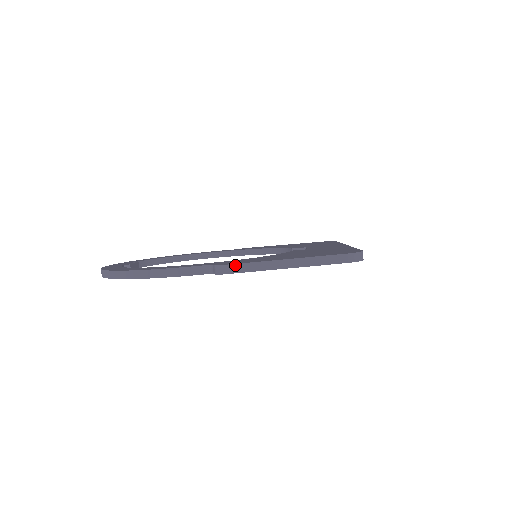
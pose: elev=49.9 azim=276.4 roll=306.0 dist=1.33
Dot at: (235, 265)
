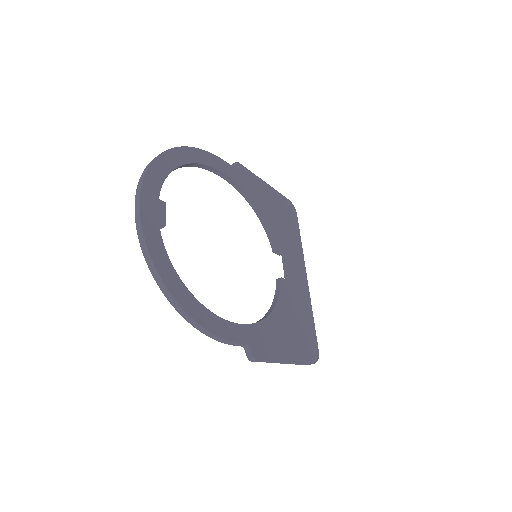
Dot at: (263, 360)
